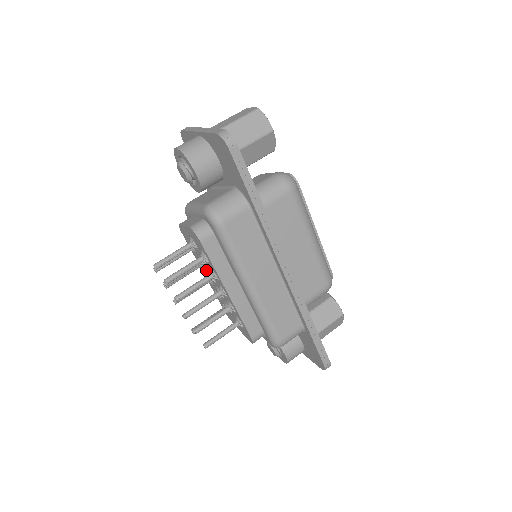
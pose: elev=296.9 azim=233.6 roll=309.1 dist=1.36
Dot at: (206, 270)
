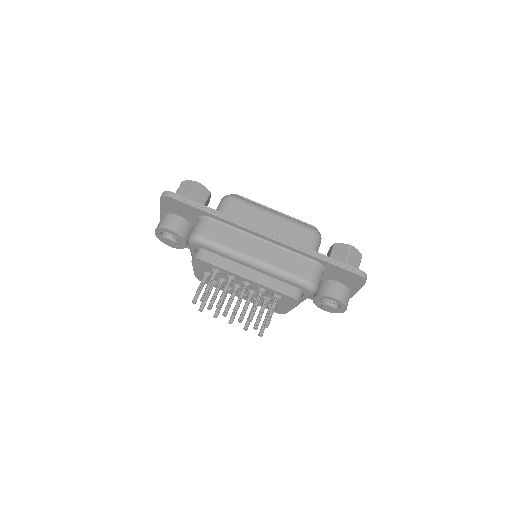
Dot at: (232, 288)
